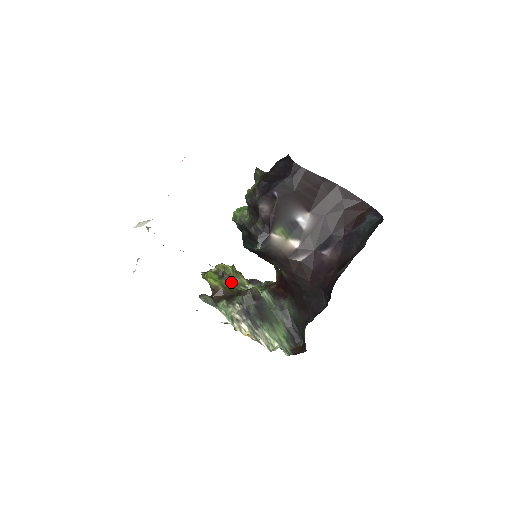
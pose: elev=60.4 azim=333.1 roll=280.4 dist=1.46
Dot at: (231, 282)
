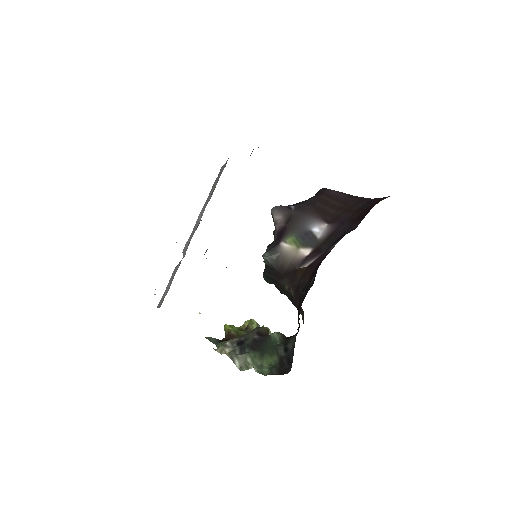
Dot at: occluded
